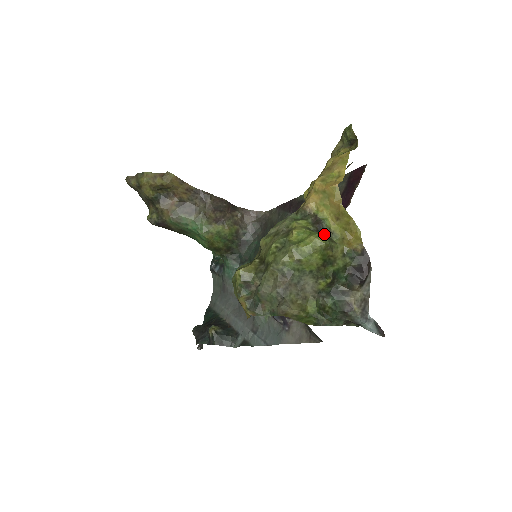
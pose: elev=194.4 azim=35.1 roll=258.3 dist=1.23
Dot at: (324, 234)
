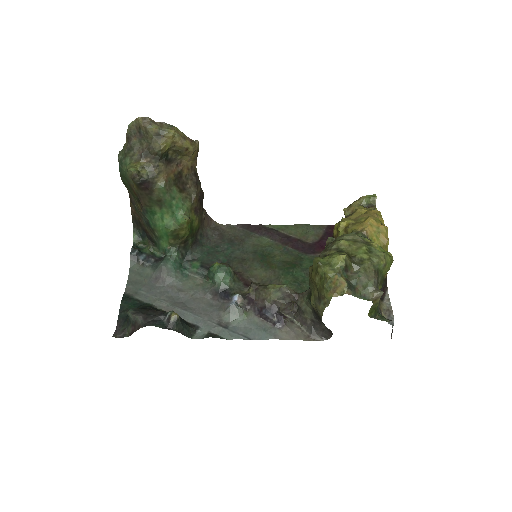
Dot at: occluded
